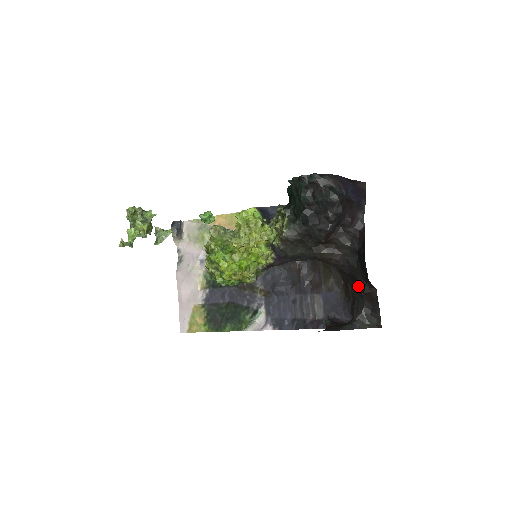
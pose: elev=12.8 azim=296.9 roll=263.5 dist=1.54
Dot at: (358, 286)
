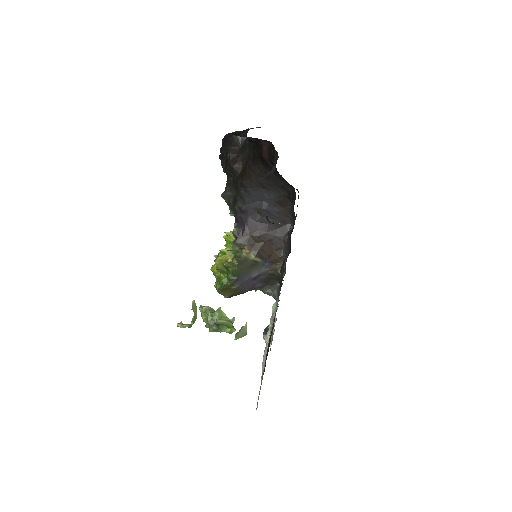
Dot at: (268, 161)
